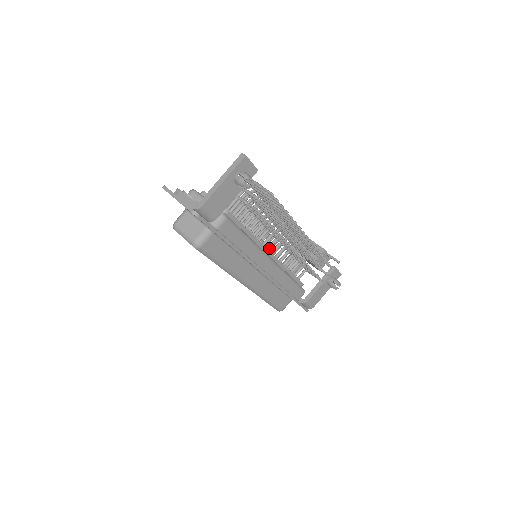
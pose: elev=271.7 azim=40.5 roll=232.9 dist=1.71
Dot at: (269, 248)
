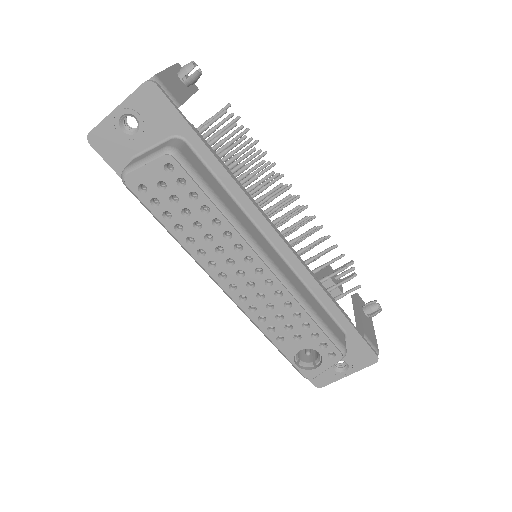
Dot at: occluded
